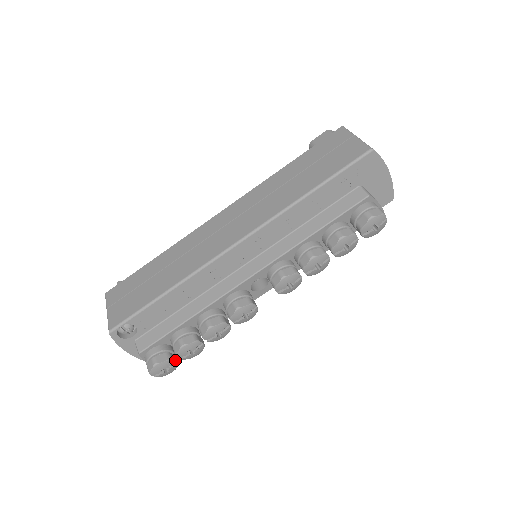
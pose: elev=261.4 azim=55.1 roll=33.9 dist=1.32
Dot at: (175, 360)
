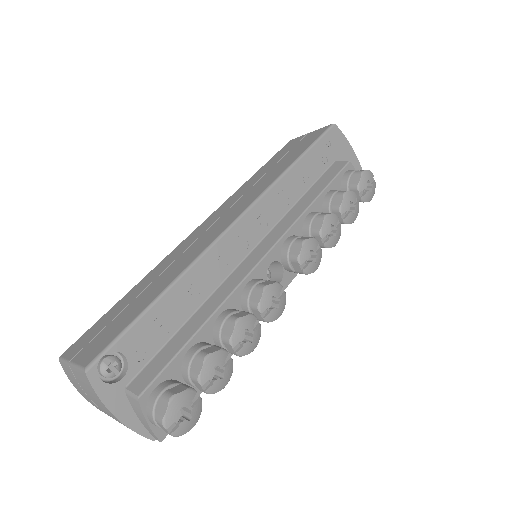
Dot at: (197, 394)
